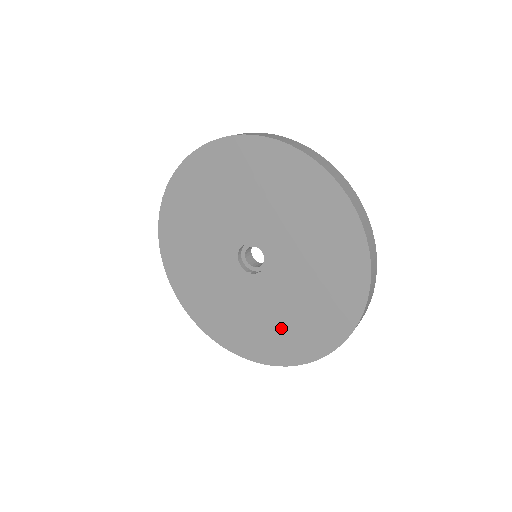
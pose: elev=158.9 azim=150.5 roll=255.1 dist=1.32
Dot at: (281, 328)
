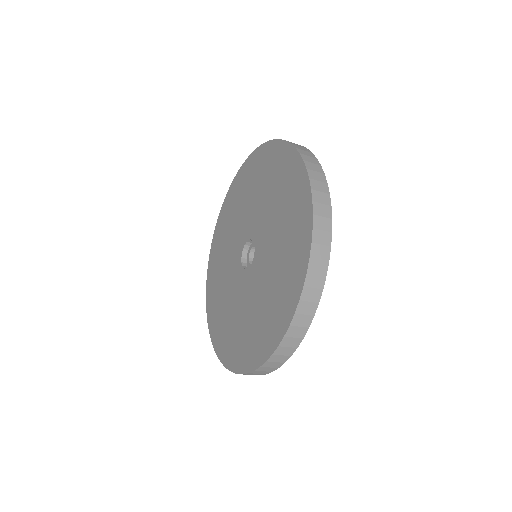
Dot at: (272, 295)
